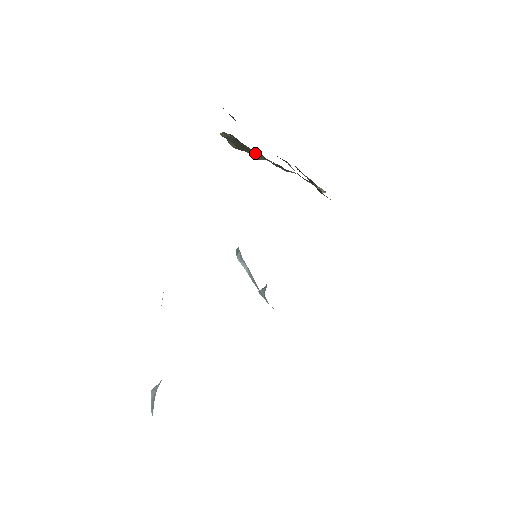
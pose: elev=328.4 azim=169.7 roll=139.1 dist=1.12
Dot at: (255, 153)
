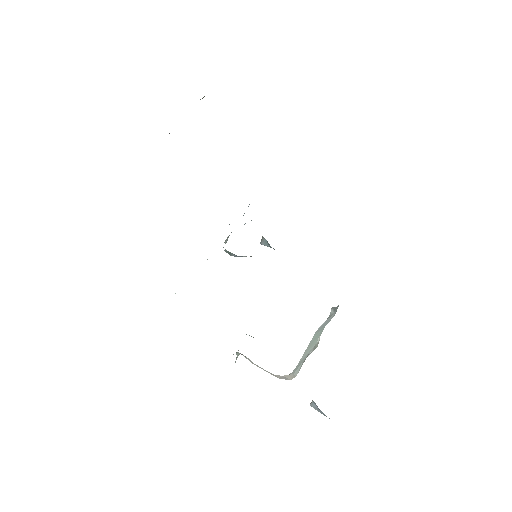
Dot at: occluded
